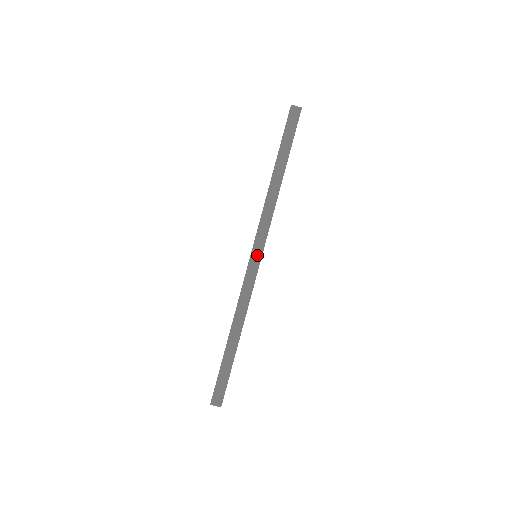
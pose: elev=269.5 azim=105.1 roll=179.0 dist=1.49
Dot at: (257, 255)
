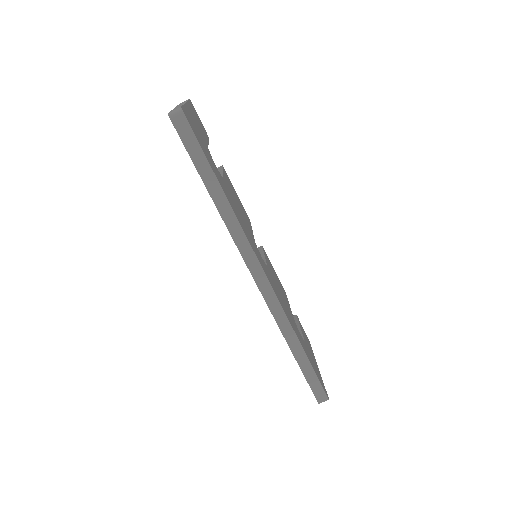
Dot at: (261, 278)
